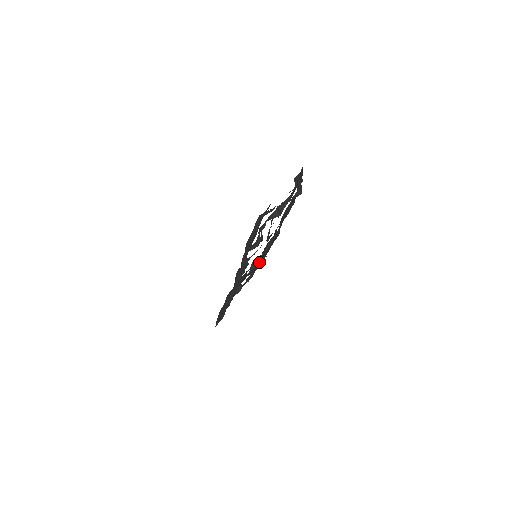
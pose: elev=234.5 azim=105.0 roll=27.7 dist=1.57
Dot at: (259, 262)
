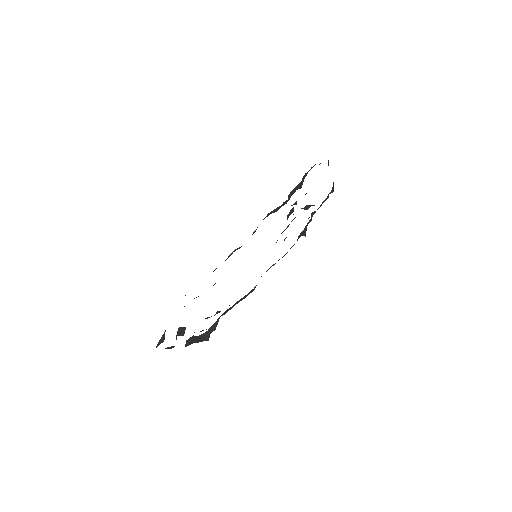
Dot at: (220, 311)
